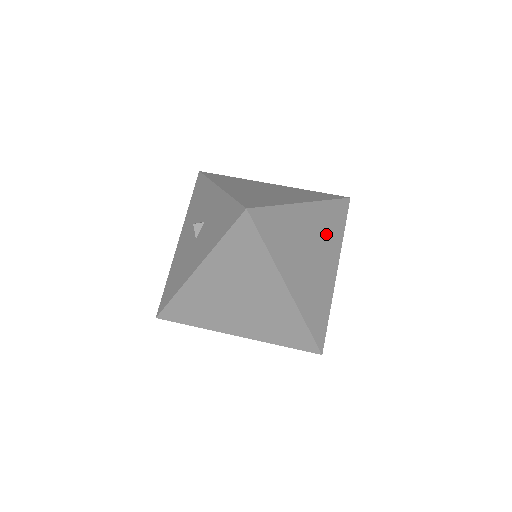
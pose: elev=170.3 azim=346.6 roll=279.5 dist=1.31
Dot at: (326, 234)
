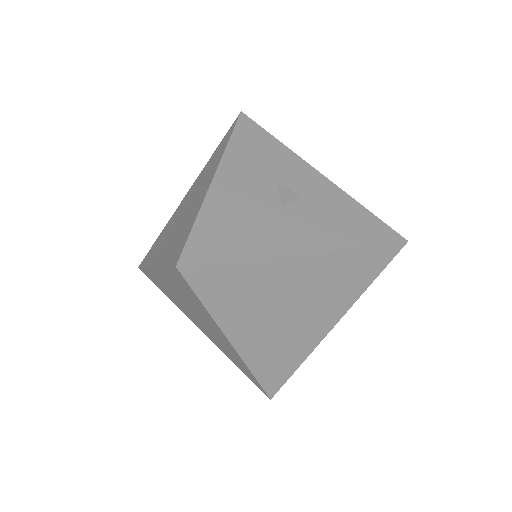
Dot at: occluded
